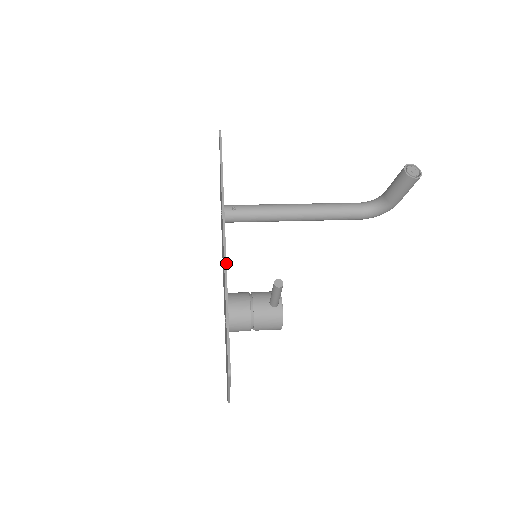
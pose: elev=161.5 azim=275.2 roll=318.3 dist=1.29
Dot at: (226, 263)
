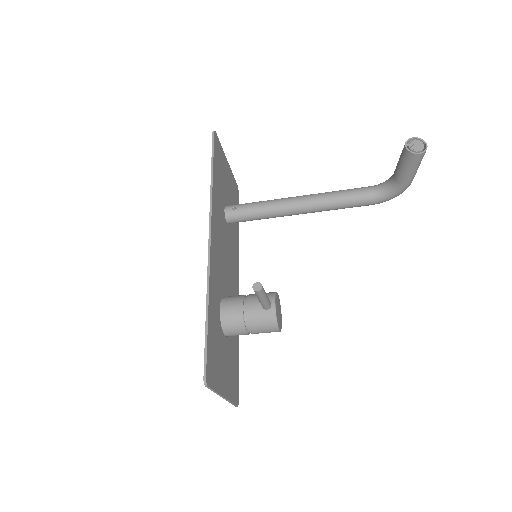
Dot at: (209, 269)
